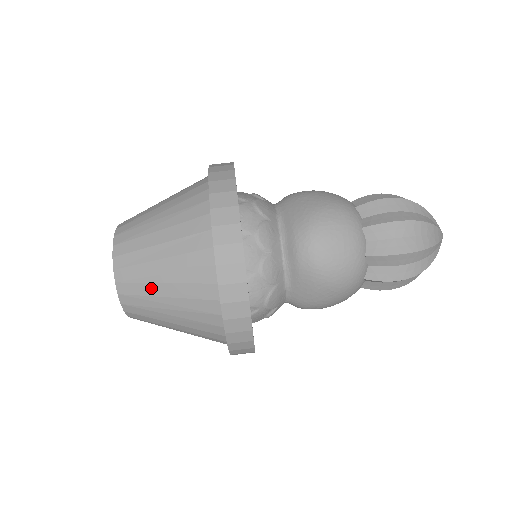
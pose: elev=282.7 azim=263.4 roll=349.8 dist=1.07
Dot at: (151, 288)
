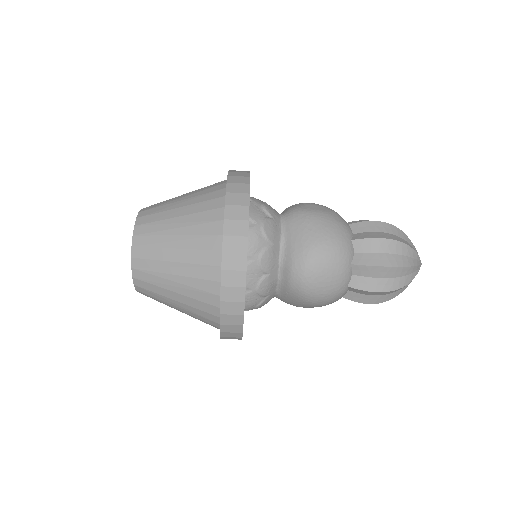
Dot at: (163, 291)
